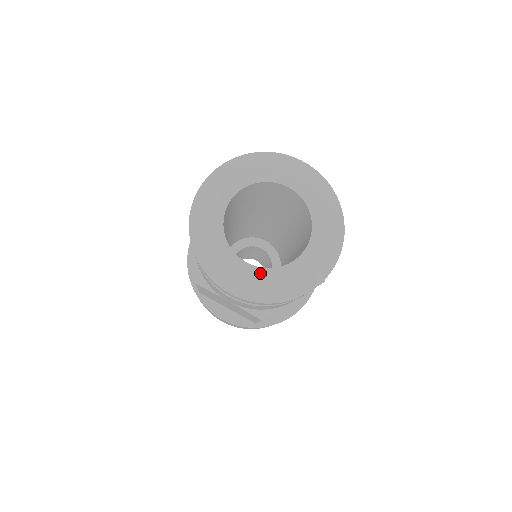
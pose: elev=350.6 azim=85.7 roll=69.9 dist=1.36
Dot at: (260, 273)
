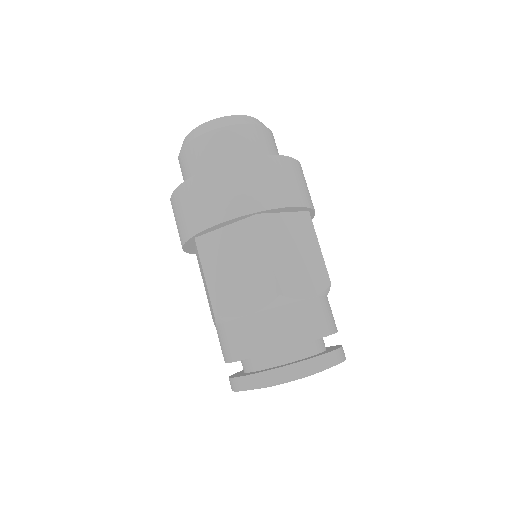
Dot at: occluded
